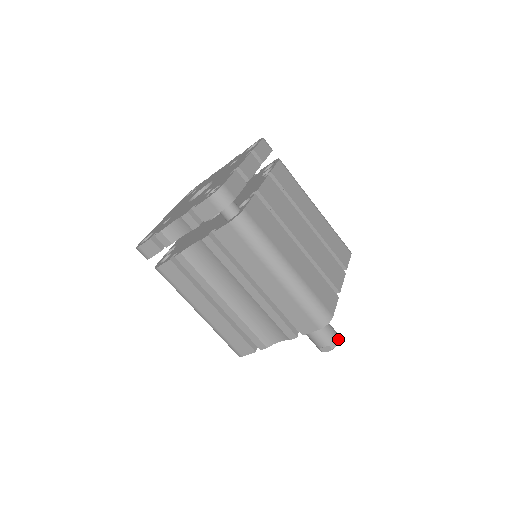
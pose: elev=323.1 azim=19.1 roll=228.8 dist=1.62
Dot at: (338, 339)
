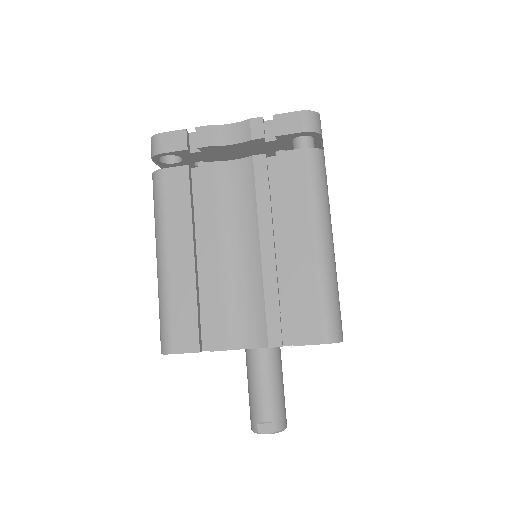
Dot at: (286, 424)
